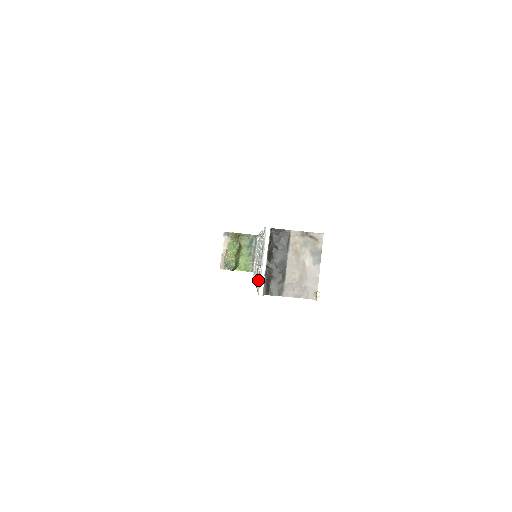
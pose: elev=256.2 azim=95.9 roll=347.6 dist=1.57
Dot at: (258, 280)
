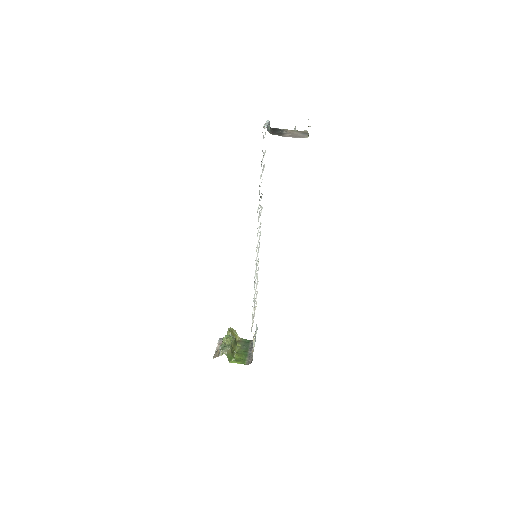
Dot at: occluded
